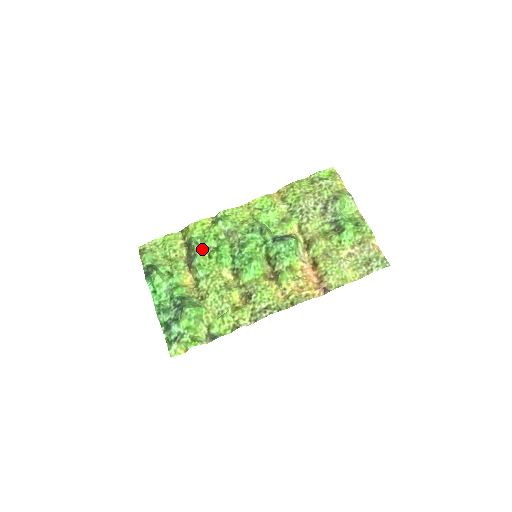
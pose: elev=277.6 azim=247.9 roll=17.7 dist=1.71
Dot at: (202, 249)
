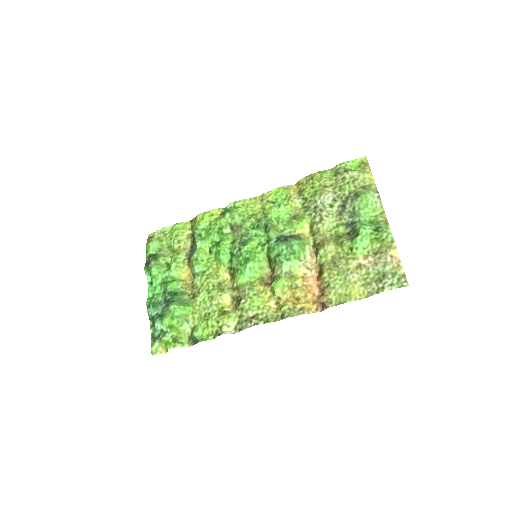
Dot at: (203, 242)
